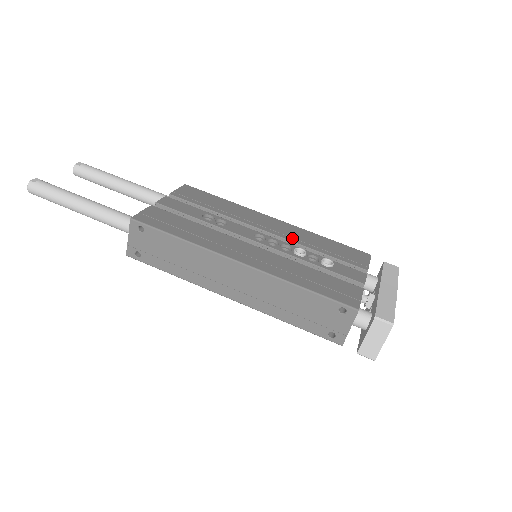
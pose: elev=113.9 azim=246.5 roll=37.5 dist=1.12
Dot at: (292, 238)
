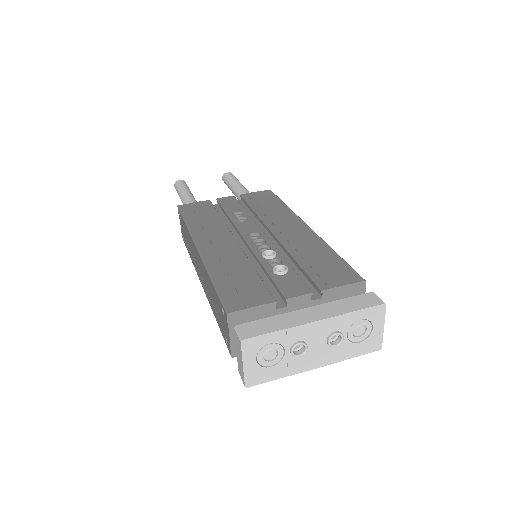
Dot at: (289, 243)
